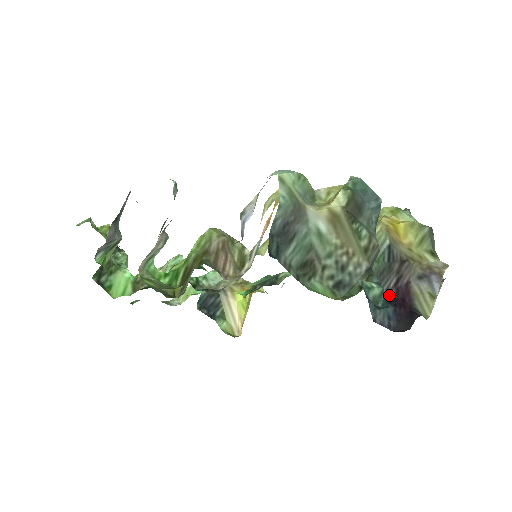
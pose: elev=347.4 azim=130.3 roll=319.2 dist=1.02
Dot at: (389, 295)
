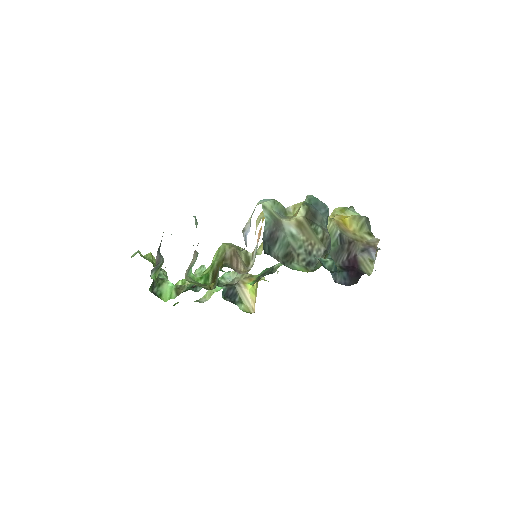
Dot at: (344, 265)
